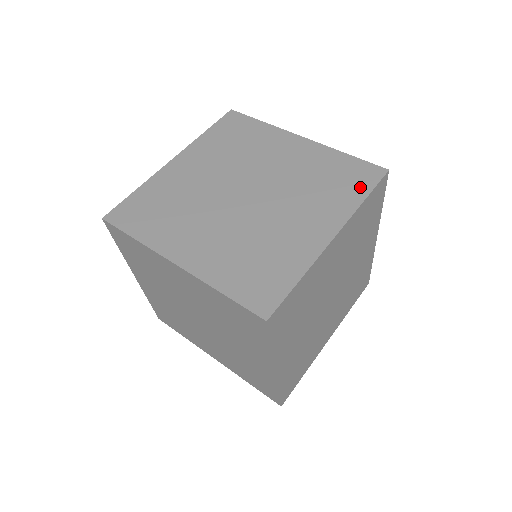
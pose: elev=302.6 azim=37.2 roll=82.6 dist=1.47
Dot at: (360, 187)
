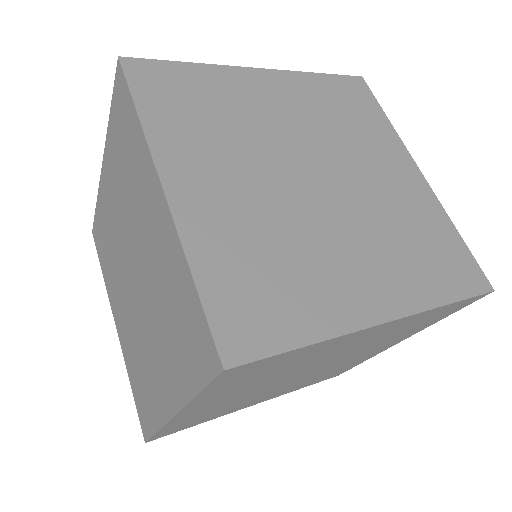
Dot at: (452, 284)
